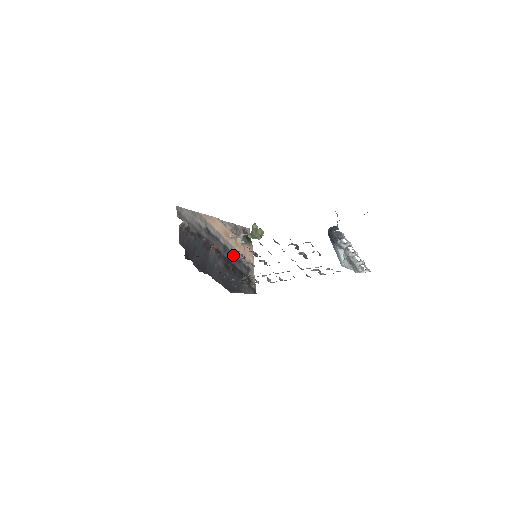
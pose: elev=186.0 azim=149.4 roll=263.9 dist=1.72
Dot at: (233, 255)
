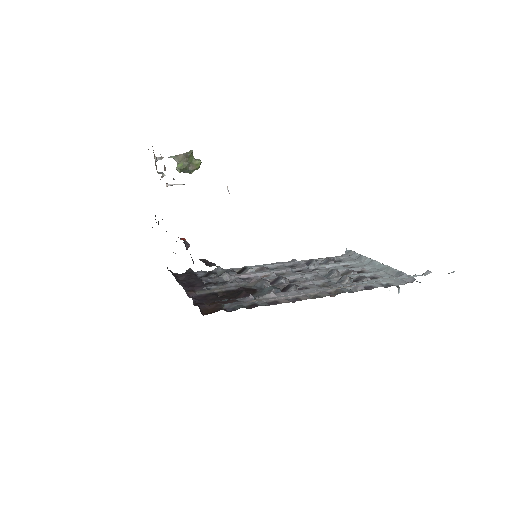
Dot at: occluded
